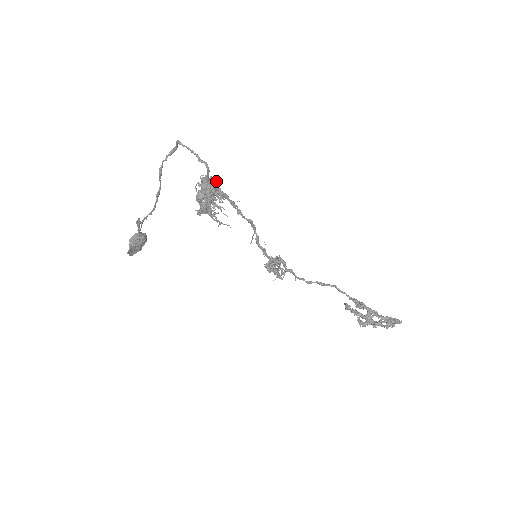
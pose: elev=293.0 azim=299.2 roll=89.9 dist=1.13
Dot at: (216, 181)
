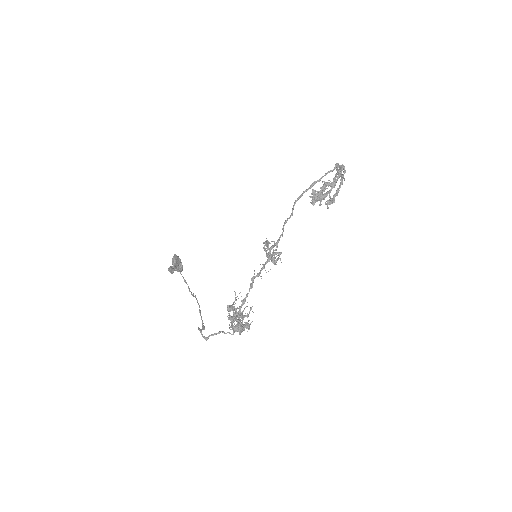
Dot at: (239, 326)
